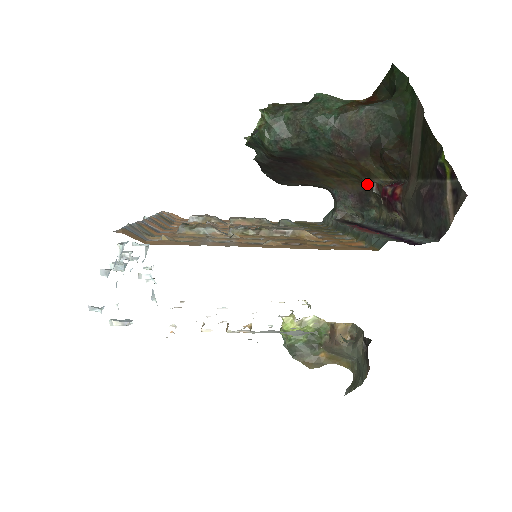
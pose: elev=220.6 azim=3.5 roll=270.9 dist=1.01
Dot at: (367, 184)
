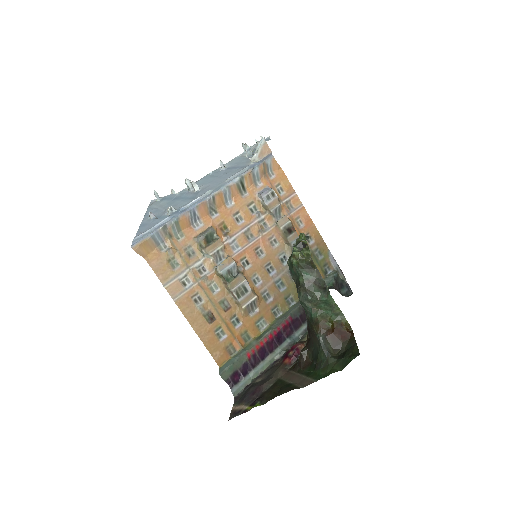
Dot at: occluded
